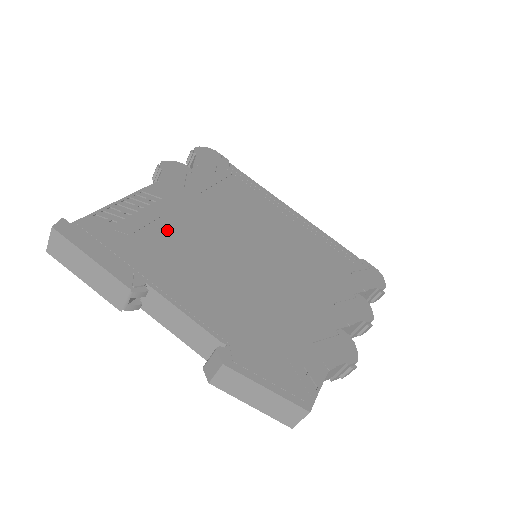
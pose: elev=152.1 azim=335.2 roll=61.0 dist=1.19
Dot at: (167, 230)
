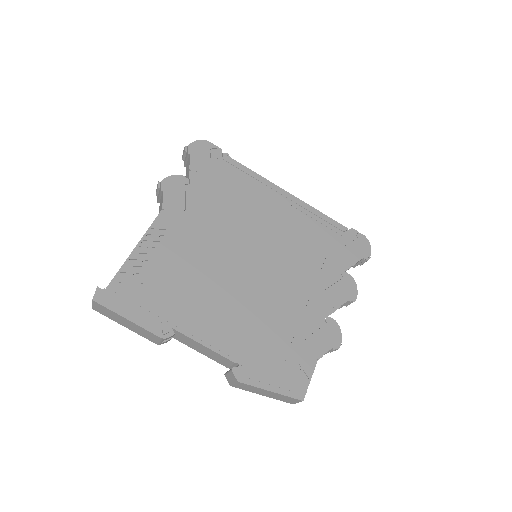
Dot at: (179, 266)
